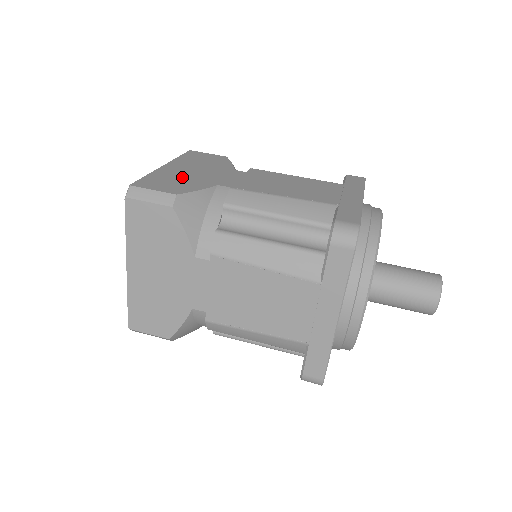
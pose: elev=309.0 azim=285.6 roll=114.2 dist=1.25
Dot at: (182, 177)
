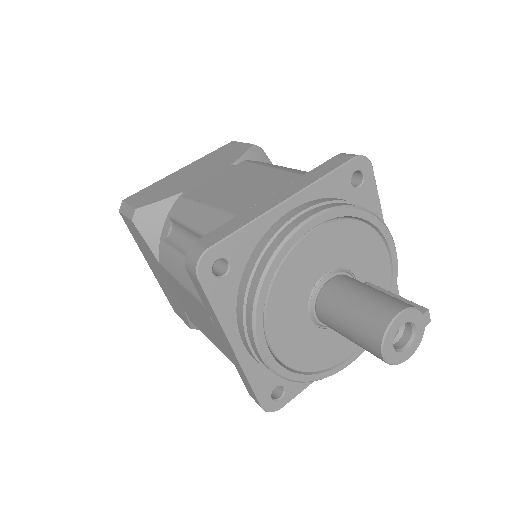
Dot at: (170, 184)
